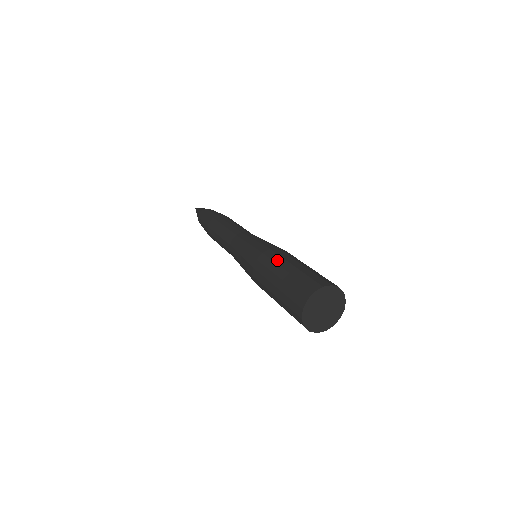
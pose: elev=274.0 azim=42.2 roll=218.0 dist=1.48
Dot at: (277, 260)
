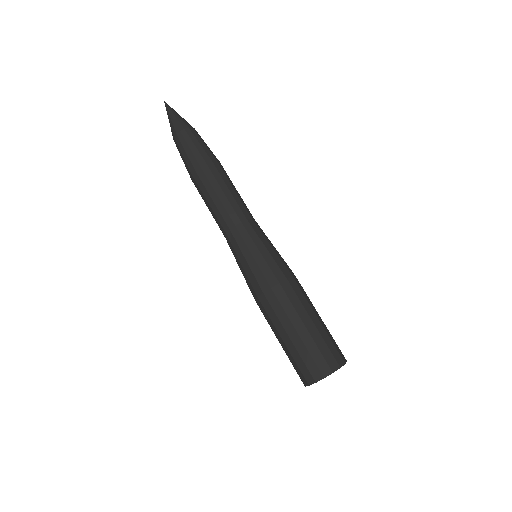
Dot at: (296, 305)
